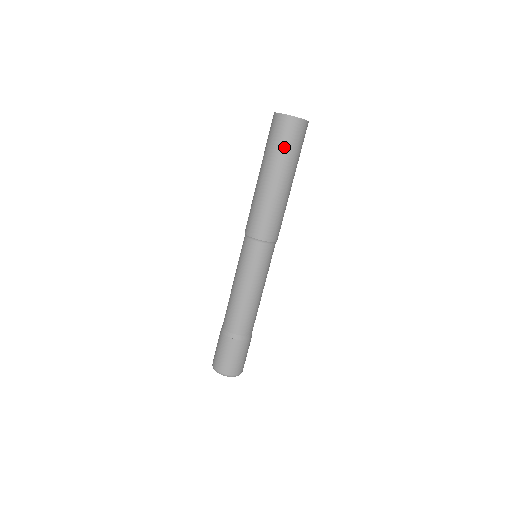
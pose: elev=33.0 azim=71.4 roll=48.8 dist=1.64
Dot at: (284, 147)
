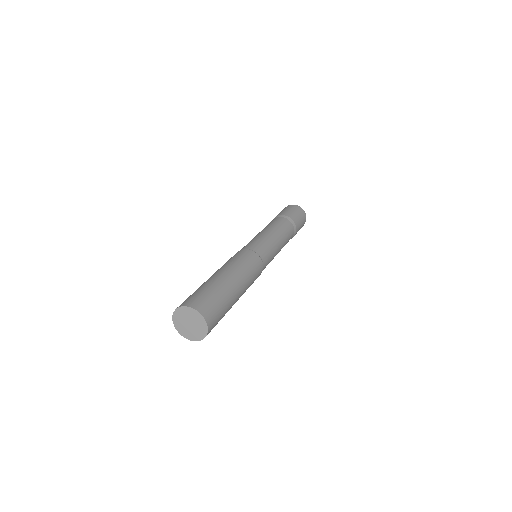
Dot at: occluded
